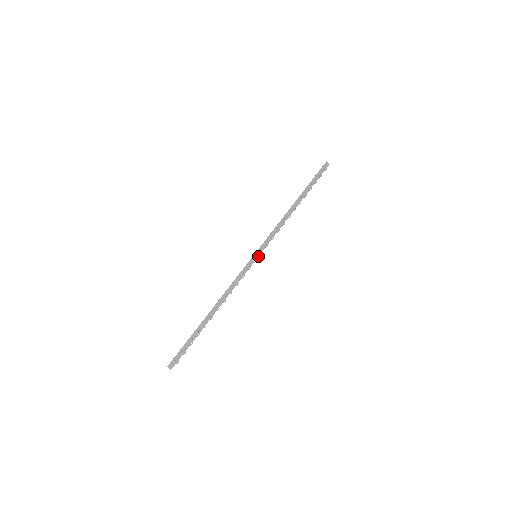
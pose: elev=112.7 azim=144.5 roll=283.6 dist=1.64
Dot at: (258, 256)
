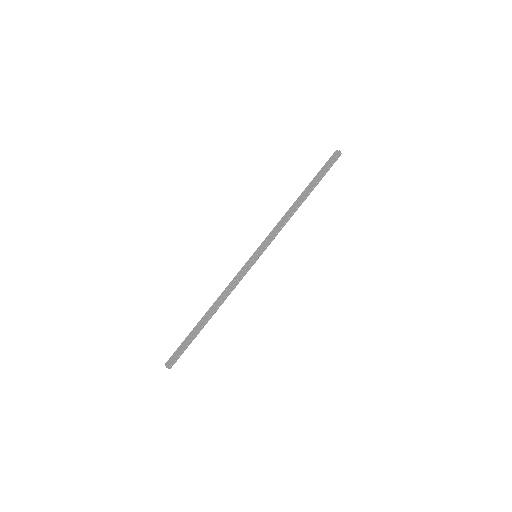
Dot at: occluded
